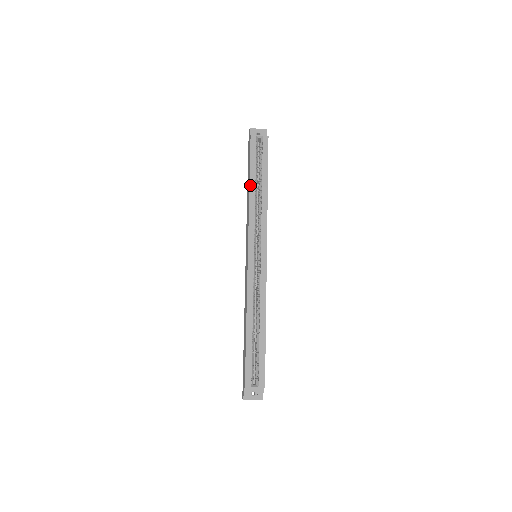
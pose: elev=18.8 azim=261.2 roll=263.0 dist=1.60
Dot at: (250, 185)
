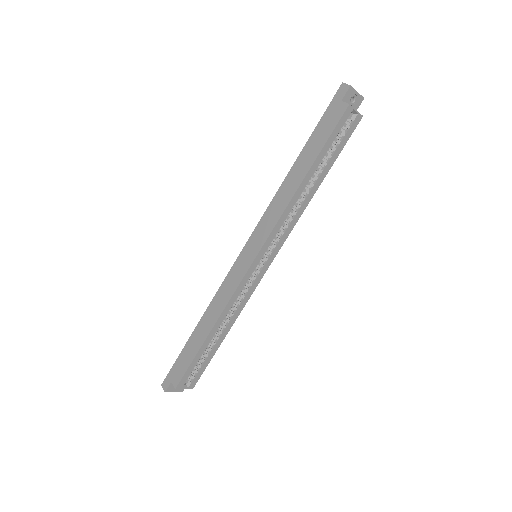
Dot at: (306, 177)
